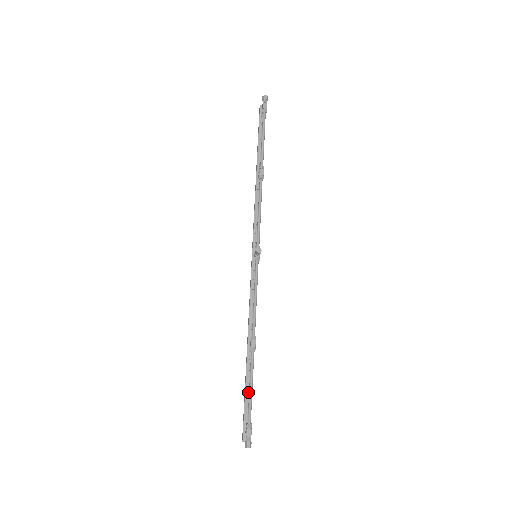
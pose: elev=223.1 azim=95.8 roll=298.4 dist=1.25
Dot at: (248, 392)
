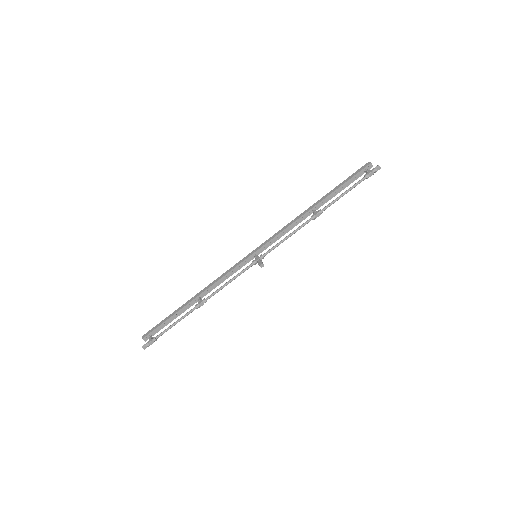
Dot at: (171, 319)
